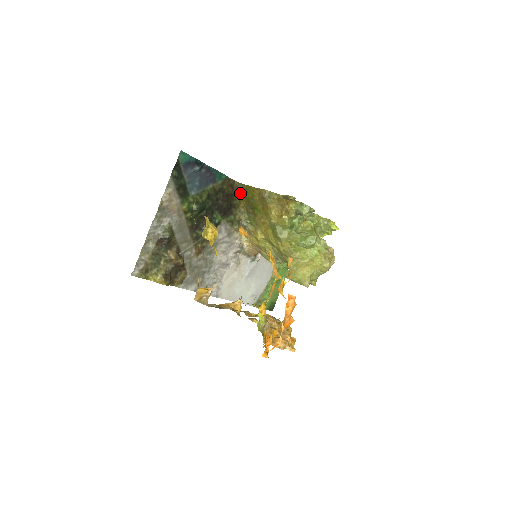
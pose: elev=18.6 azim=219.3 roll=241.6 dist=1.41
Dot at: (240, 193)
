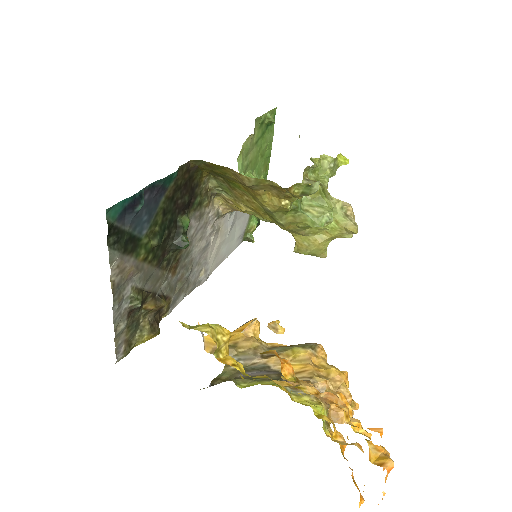
Dot at: (200, 168)
